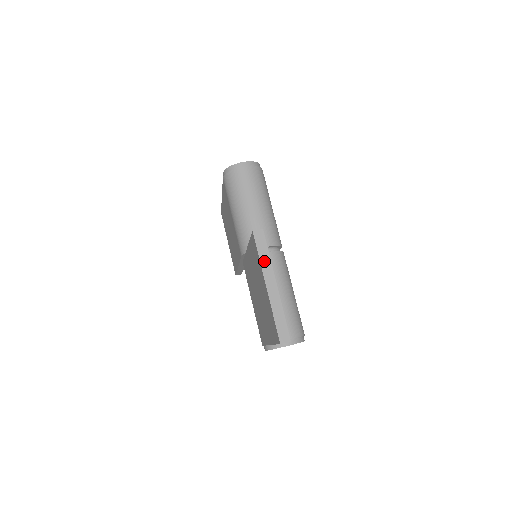
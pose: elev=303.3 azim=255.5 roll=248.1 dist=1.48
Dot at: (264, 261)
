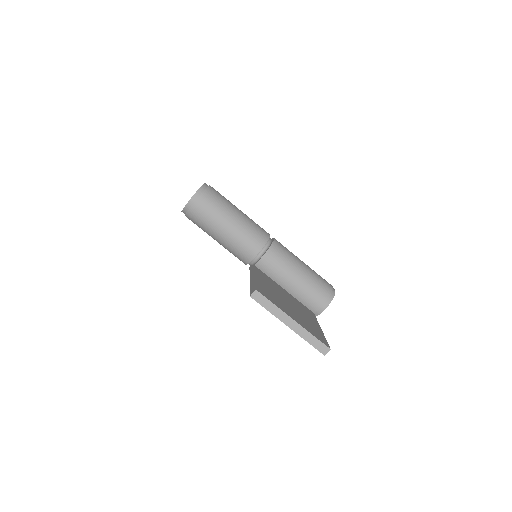
Dot at: (274, 311)
